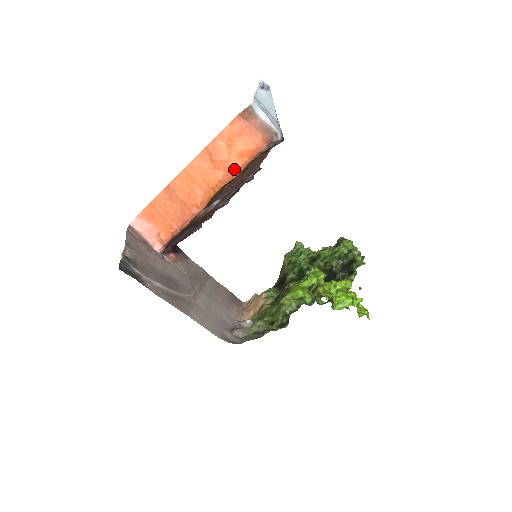
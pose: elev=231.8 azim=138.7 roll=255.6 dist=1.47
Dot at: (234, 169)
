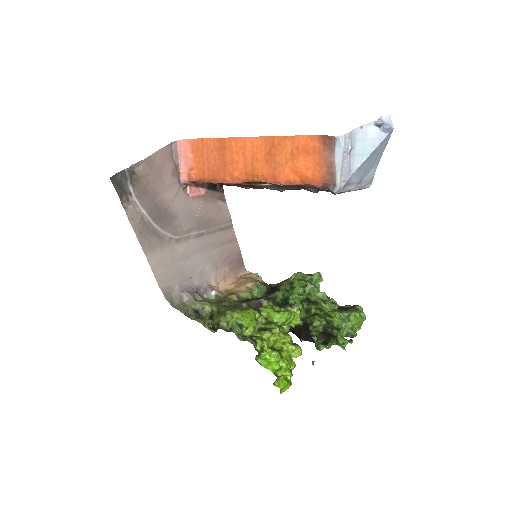
Dot at: (280, 177)
